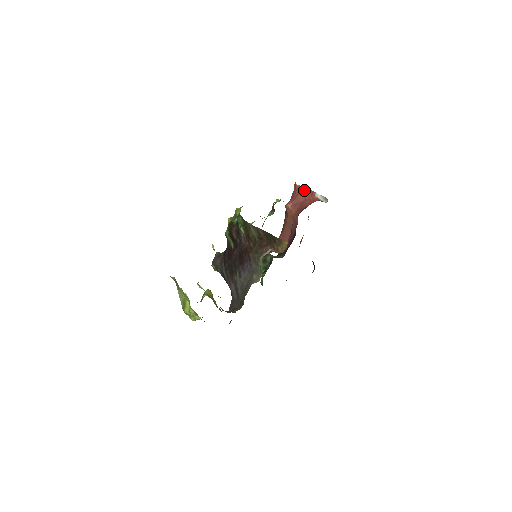
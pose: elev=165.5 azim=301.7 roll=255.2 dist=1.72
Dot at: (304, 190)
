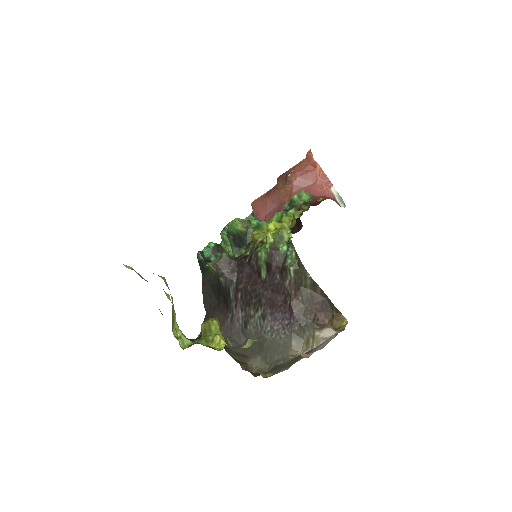
Dot at: (319, 172)
